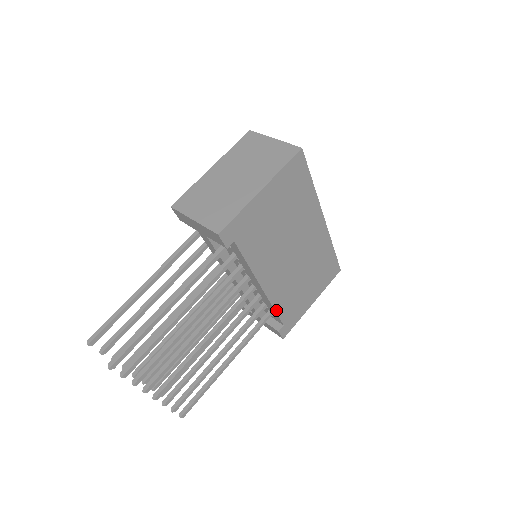
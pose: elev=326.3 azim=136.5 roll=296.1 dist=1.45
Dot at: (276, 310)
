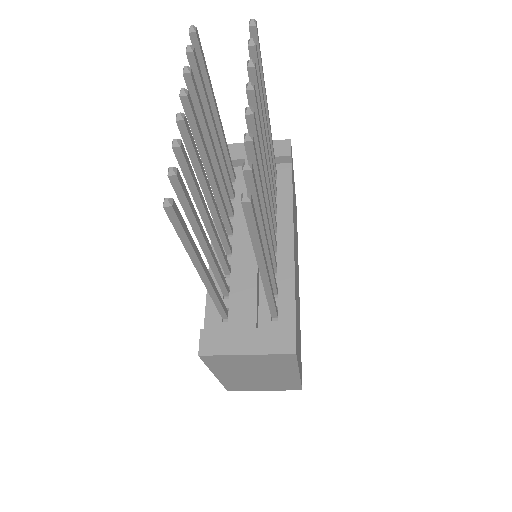
Dot at: (295, 291)
